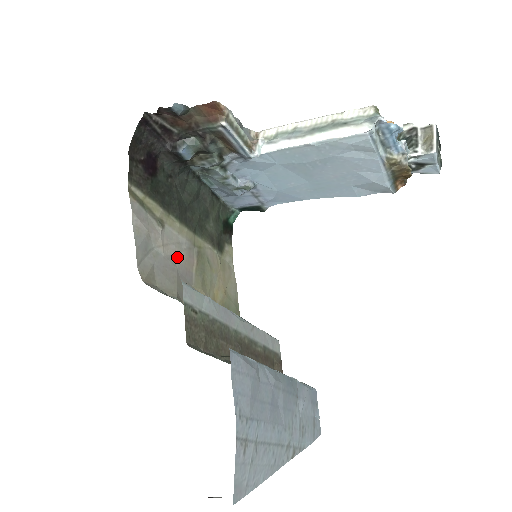
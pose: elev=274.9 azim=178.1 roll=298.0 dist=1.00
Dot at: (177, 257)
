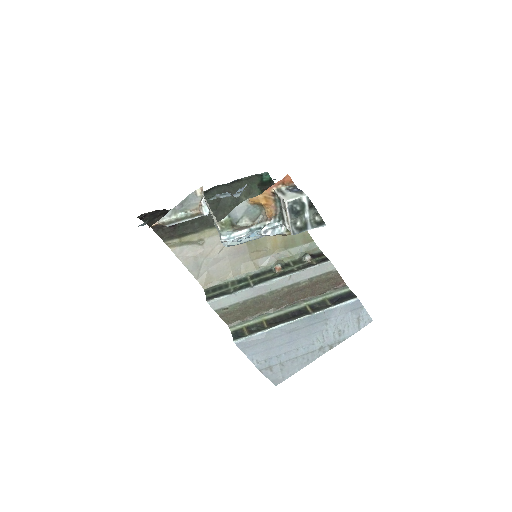
Dot at: (225, 249)
